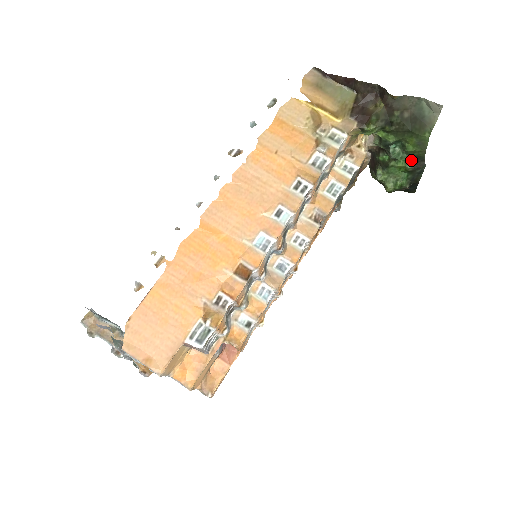
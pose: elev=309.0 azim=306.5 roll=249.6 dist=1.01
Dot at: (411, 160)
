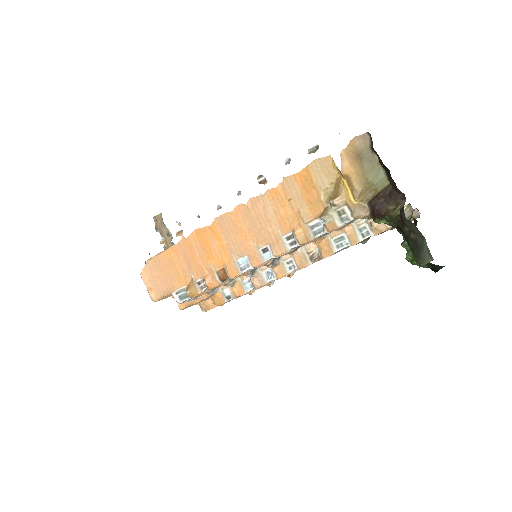
Dot at: occluded
